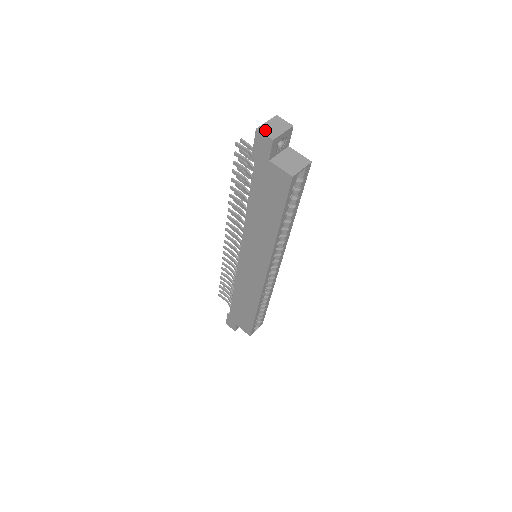
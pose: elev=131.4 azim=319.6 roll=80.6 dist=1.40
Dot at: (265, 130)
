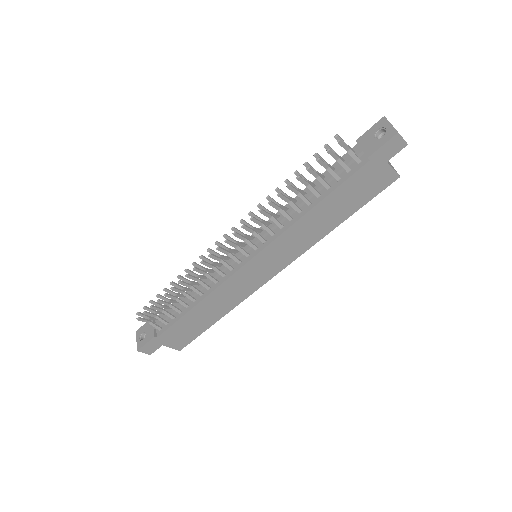
Dot at: occluded
